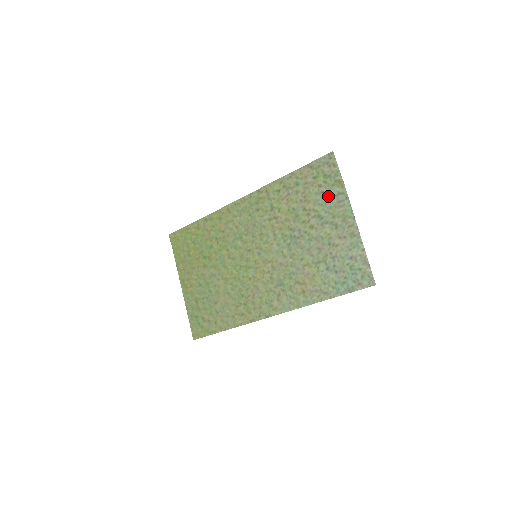
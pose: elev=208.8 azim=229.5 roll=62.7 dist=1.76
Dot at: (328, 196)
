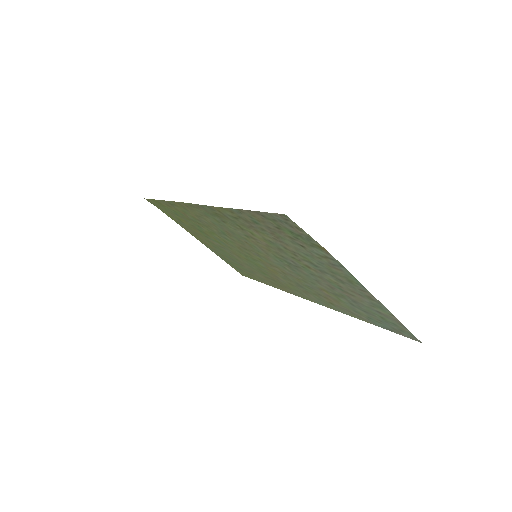
Dot at: (311, 252)
